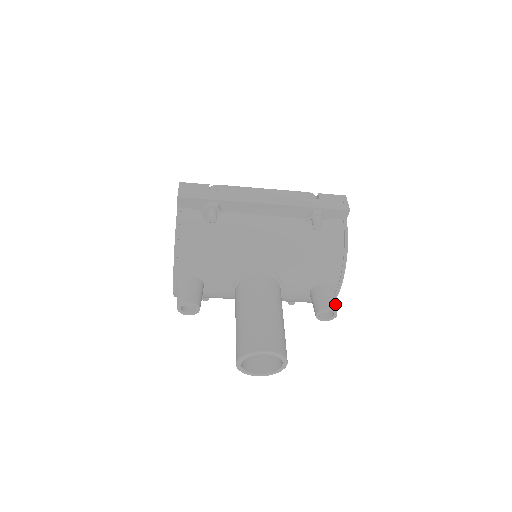
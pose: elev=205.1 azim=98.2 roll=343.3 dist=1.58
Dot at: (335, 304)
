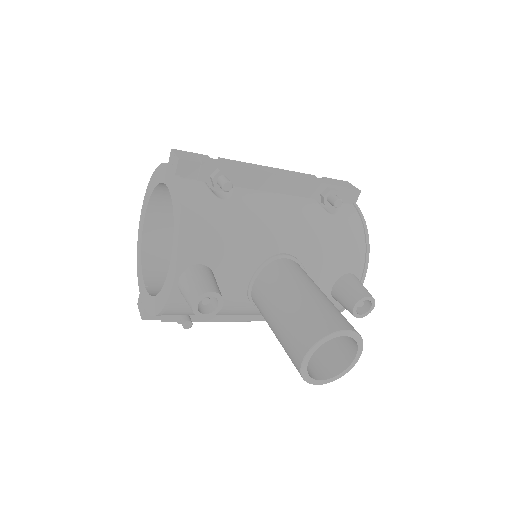
Dot at: occluded
